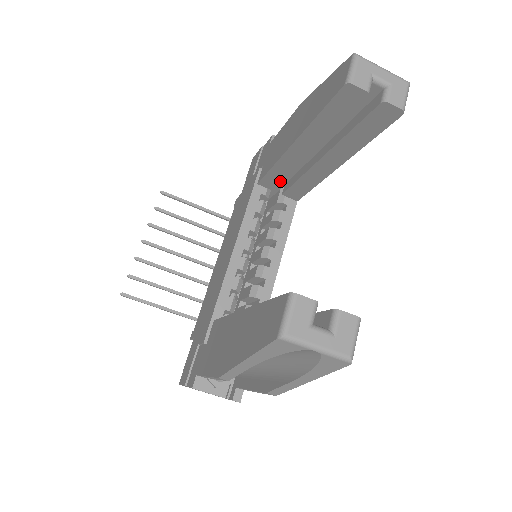
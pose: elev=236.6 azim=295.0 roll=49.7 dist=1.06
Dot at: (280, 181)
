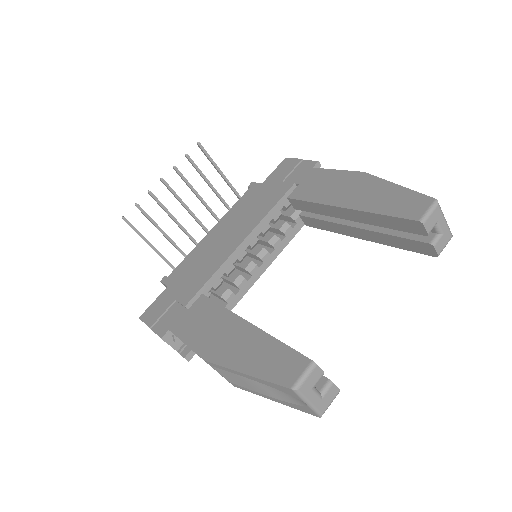
Dot at: (307, 210)
